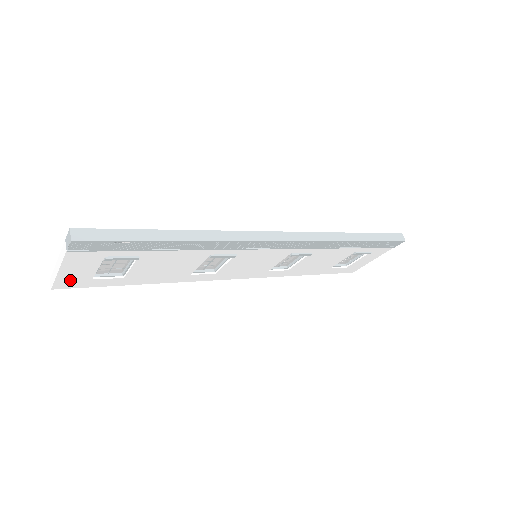
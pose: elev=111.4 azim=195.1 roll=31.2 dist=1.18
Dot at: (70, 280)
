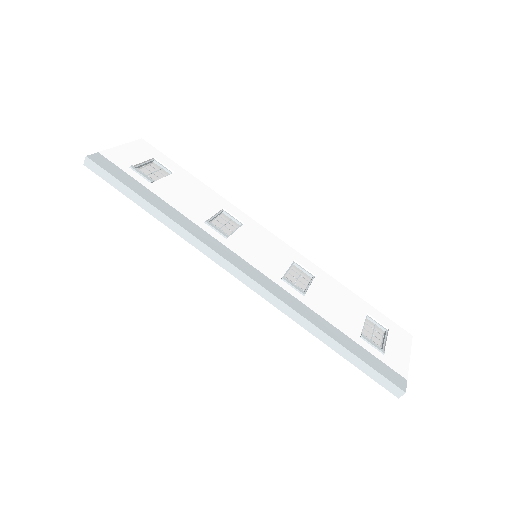
Dot at: occluded
